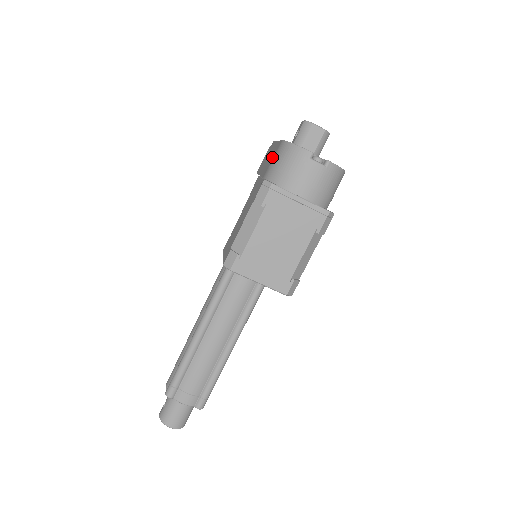
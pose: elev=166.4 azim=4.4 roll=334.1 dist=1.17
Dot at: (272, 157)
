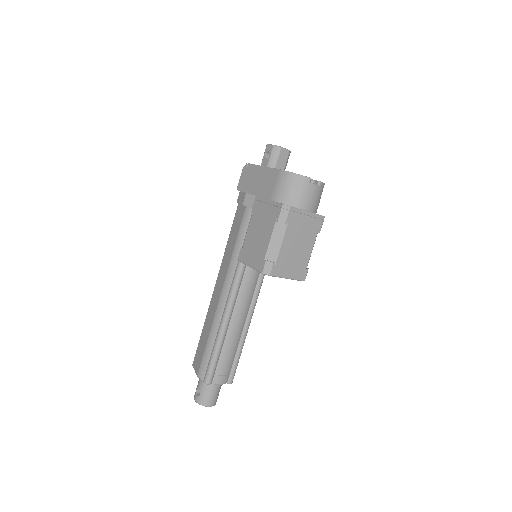
Dot at: (272, 183)
